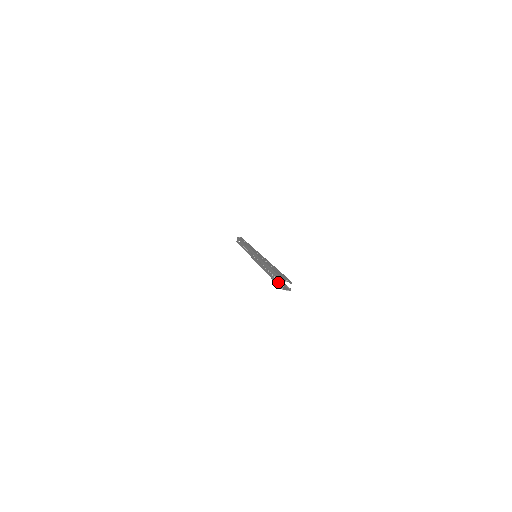
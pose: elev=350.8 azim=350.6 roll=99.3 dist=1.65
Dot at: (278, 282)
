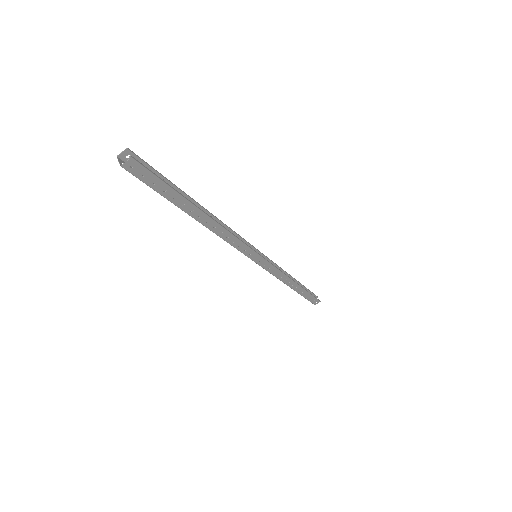
Dot at: (139, 178)
